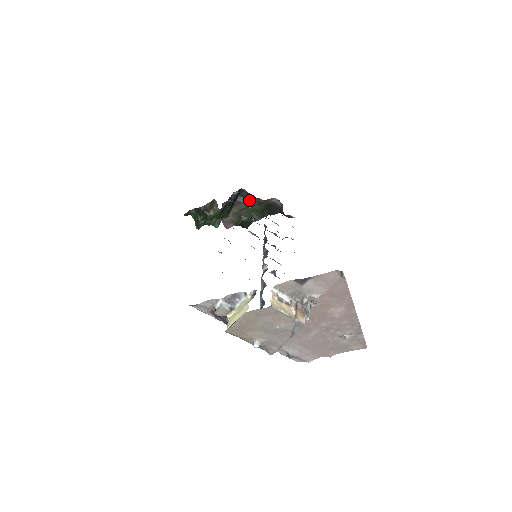
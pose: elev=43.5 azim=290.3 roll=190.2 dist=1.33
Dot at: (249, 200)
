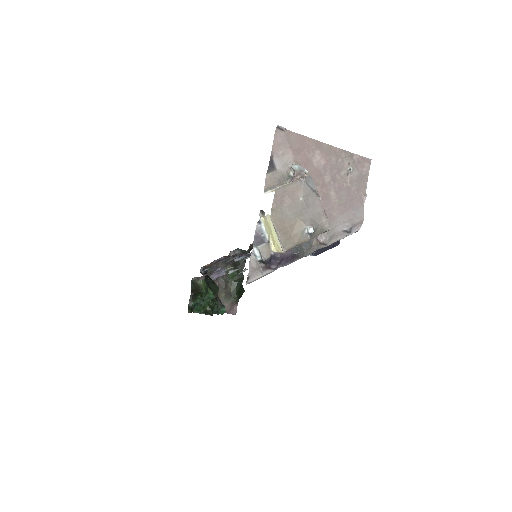
Dot at: occluded
